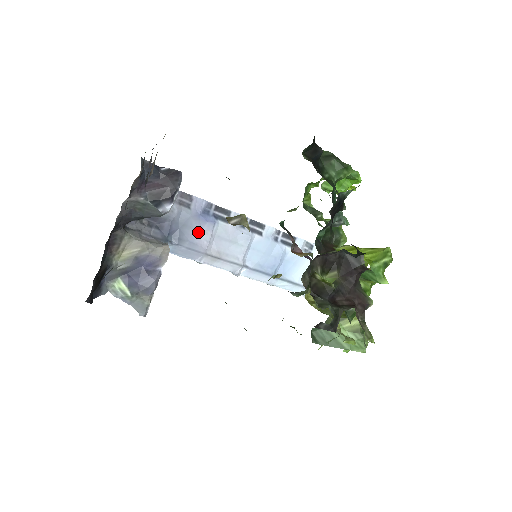
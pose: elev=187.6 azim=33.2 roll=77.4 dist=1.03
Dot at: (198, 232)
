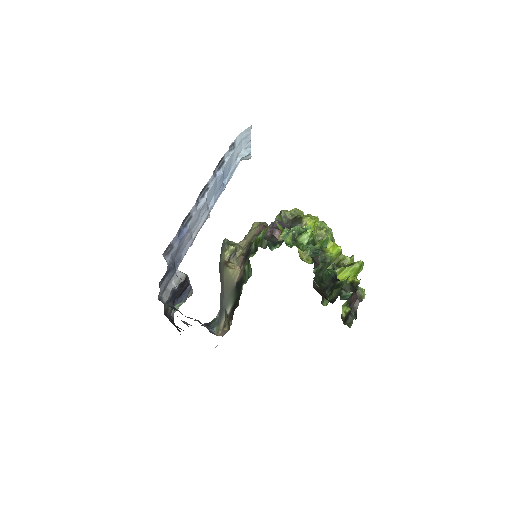
Dot at: (183, 243)
